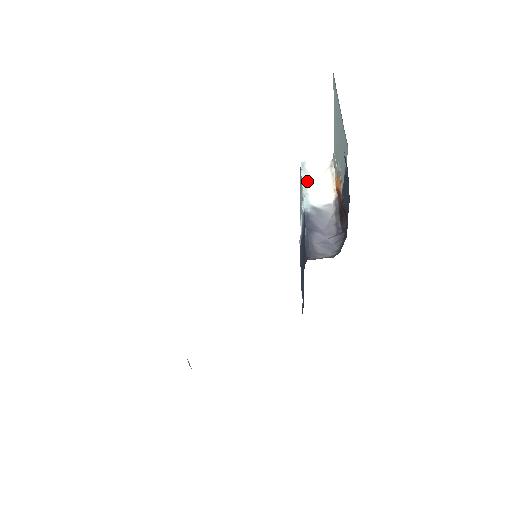
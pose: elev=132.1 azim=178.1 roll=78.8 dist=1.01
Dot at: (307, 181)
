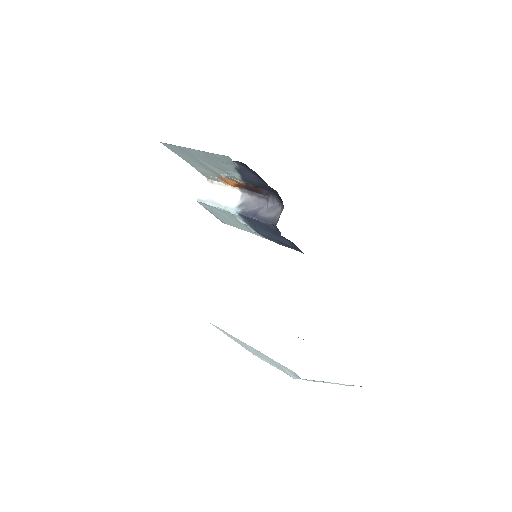
Dot at: (215, 203)
